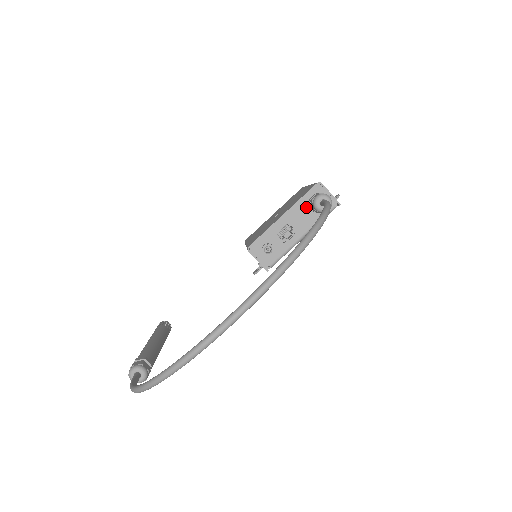
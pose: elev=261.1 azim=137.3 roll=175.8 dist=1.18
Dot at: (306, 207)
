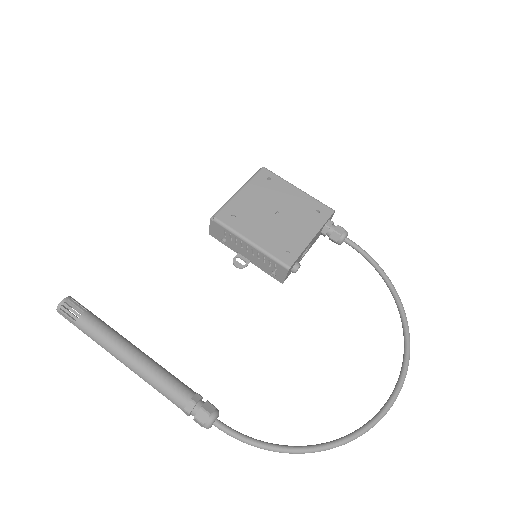
Dot at: (321, 230)
